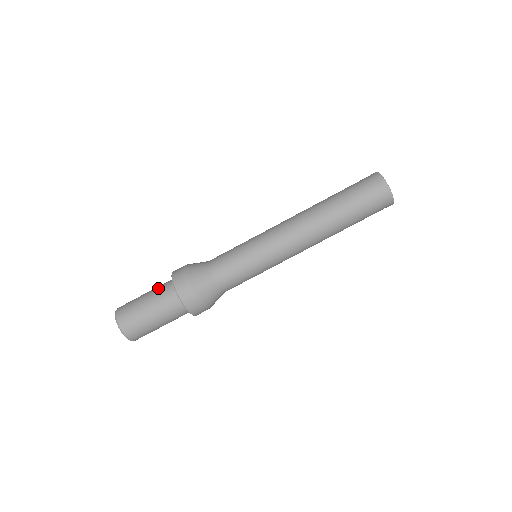
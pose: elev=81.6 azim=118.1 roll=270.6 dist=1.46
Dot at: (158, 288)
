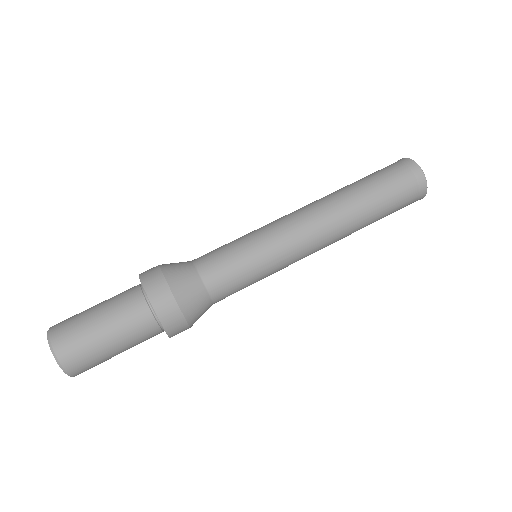
Dot at: occluded
